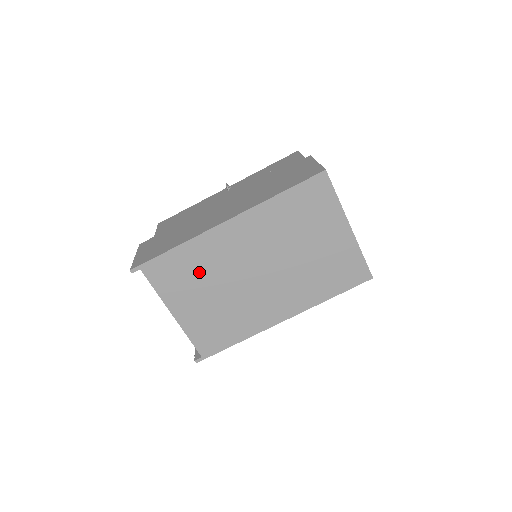
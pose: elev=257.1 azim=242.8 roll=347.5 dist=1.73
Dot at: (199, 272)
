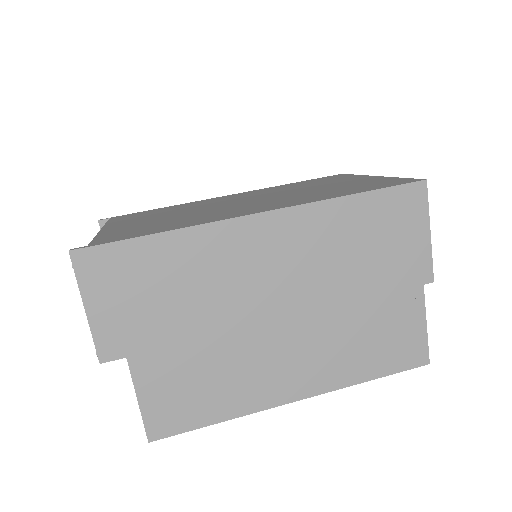
Dot at: (171, 211)
